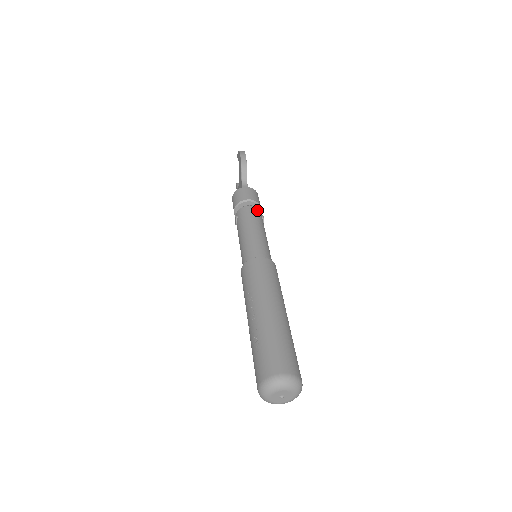
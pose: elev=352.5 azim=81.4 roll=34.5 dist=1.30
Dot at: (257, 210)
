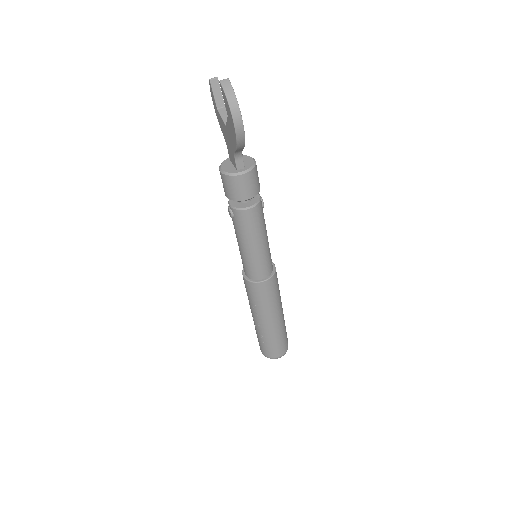
Dot at: (258, 209)
